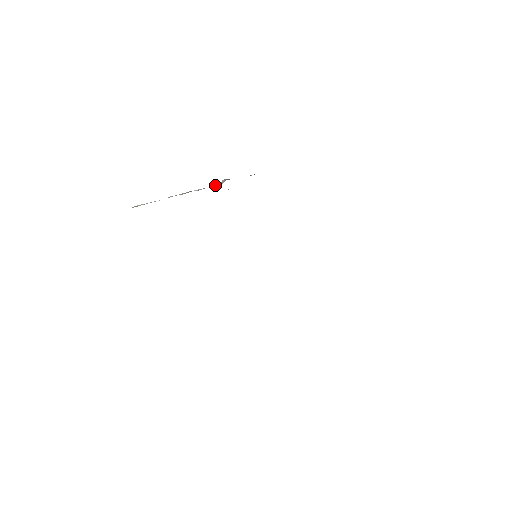
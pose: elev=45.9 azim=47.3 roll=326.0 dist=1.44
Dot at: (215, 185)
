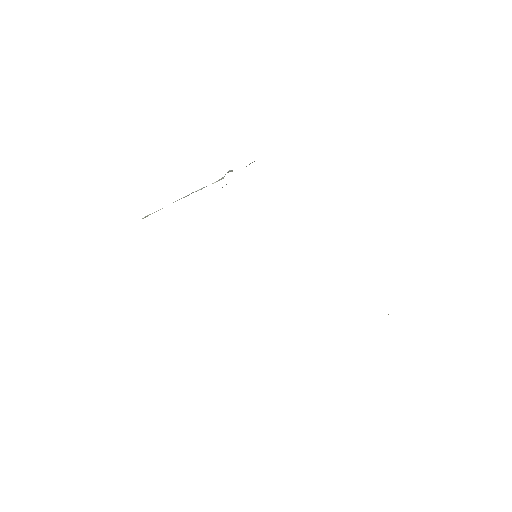
Dot at: occluded
